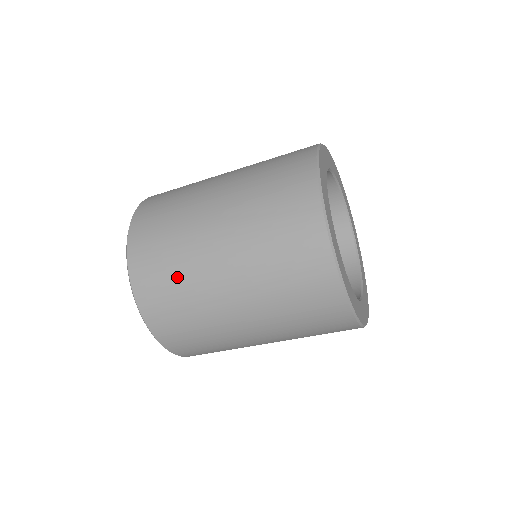
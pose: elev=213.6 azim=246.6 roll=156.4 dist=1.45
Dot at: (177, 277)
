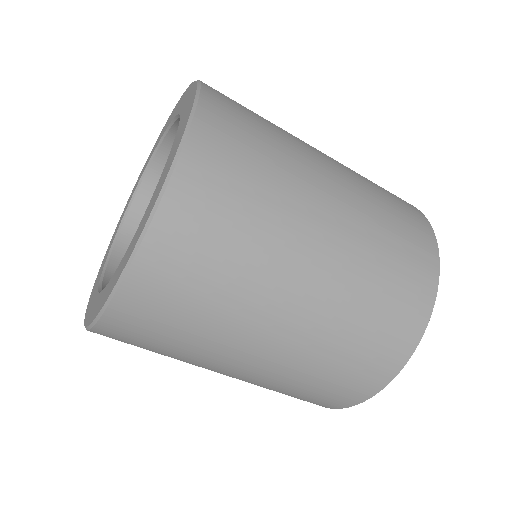
Dot at: (209, 309)
